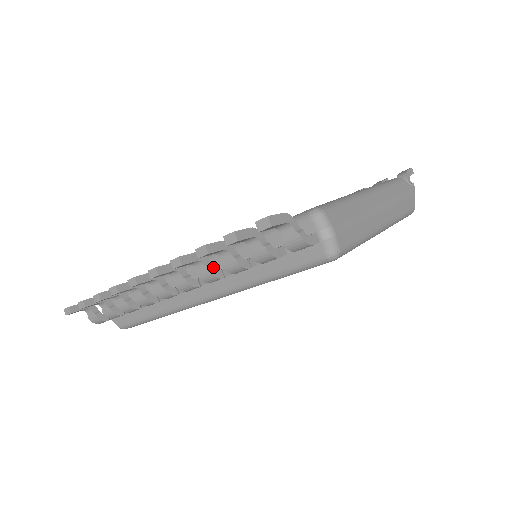
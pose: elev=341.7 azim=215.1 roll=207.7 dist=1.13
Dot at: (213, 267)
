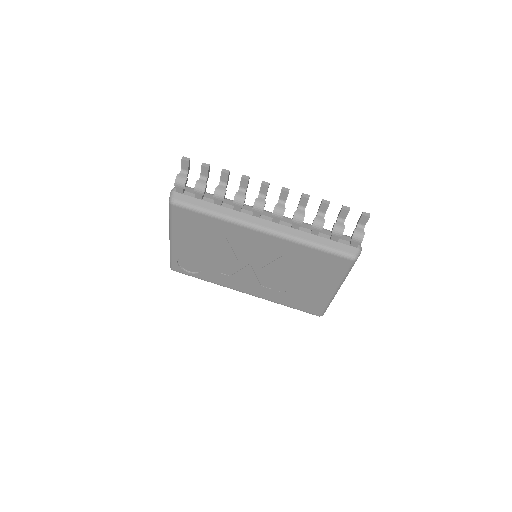
Dot at: occluded
